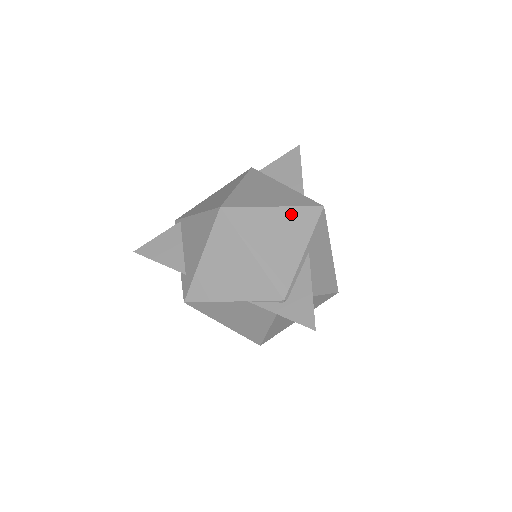
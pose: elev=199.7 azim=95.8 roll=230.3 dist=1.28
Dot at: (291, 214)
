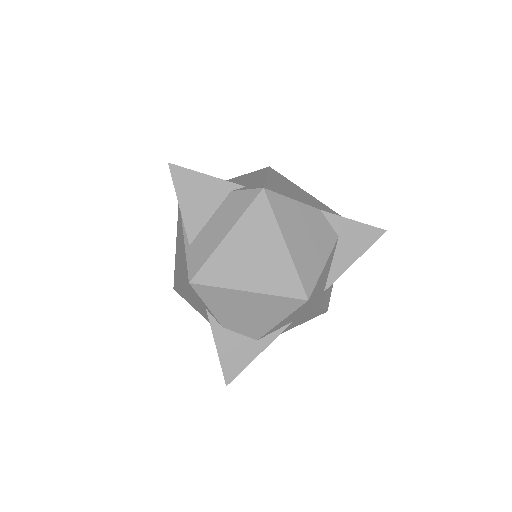
Dot at: occluded
